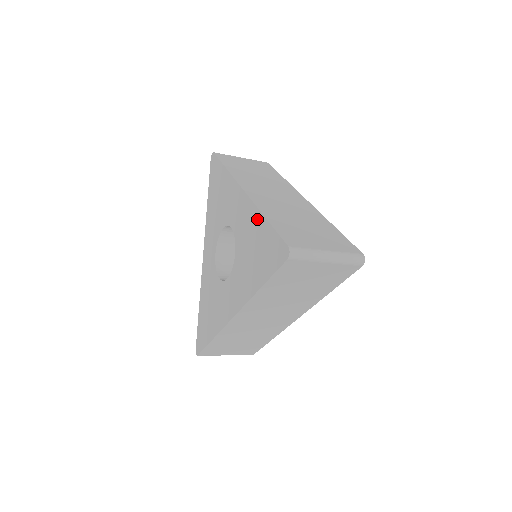
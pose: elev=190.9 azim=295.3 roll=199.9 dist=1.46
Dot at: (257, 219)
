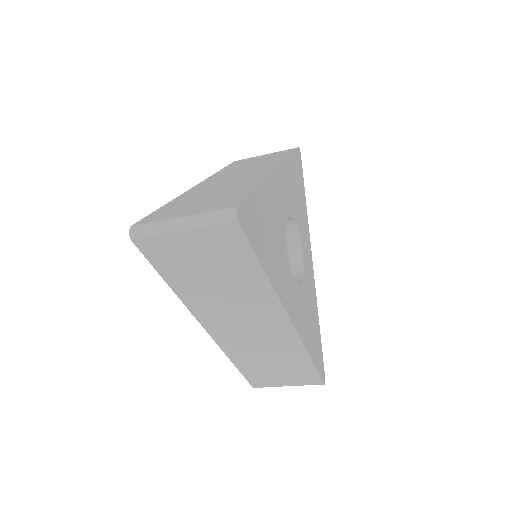
Dot at: occluded
